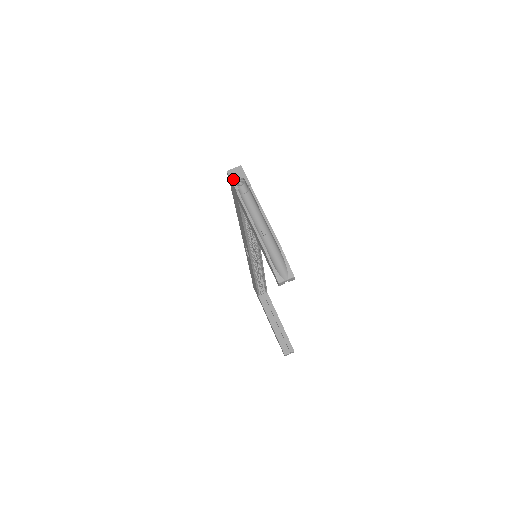
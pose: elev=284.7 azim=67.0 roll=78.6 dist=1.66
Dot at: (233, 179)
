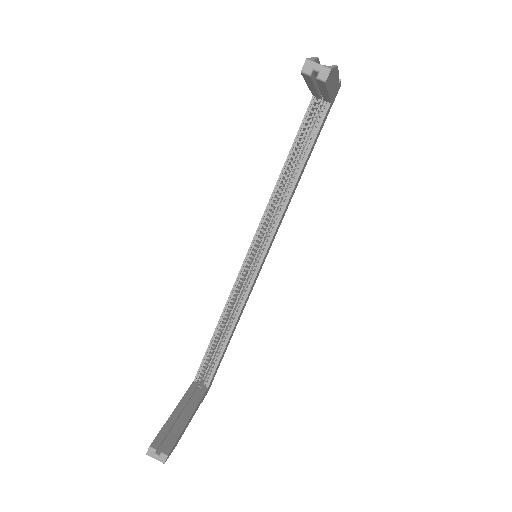
Dot at: occluded
